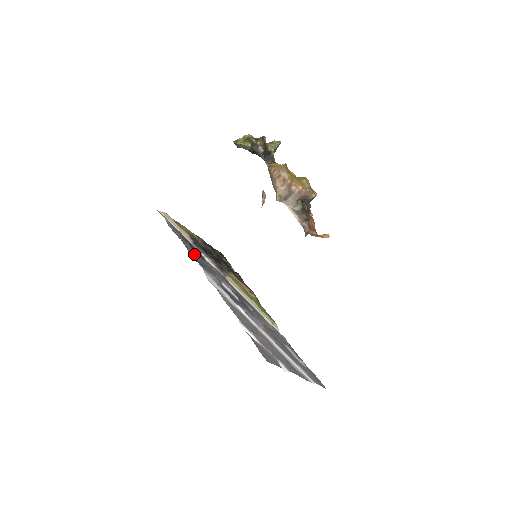
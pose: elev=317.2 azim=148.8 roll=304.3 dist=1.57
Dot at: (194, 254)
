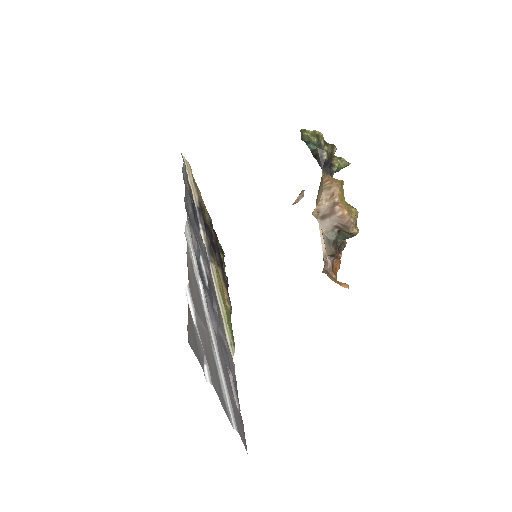
Dot at: (190, 208)
